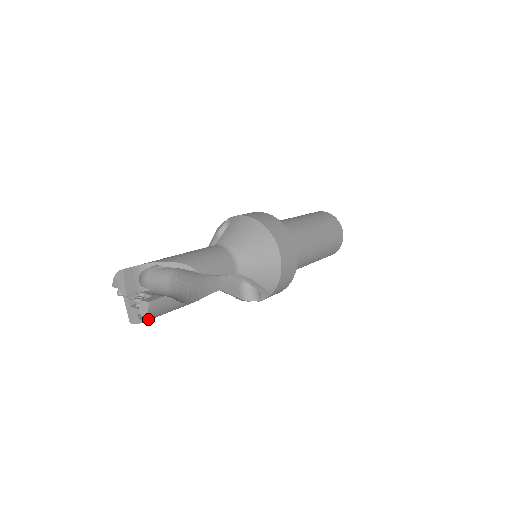
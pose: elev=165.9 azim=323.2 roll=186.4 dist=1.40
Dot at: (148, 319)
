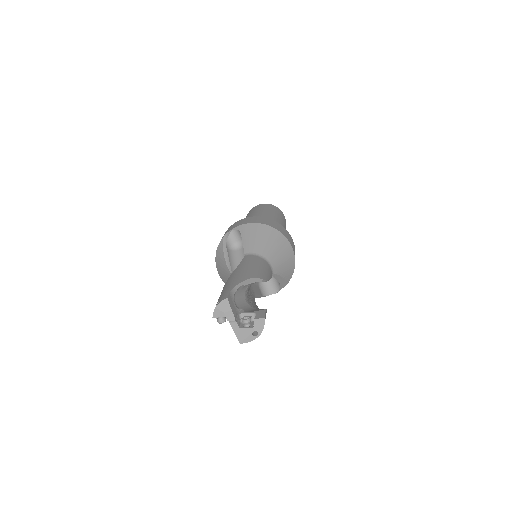
Dot at: occluded
